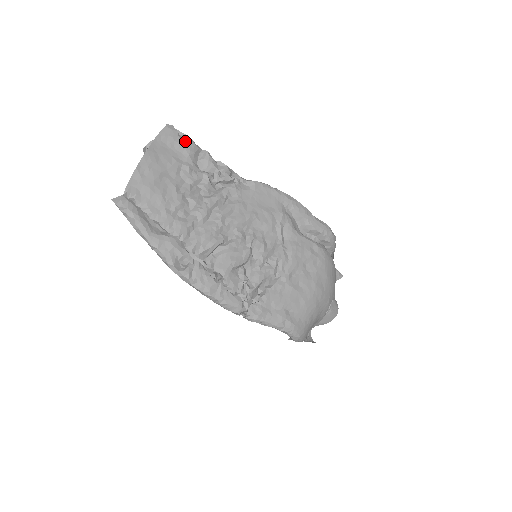
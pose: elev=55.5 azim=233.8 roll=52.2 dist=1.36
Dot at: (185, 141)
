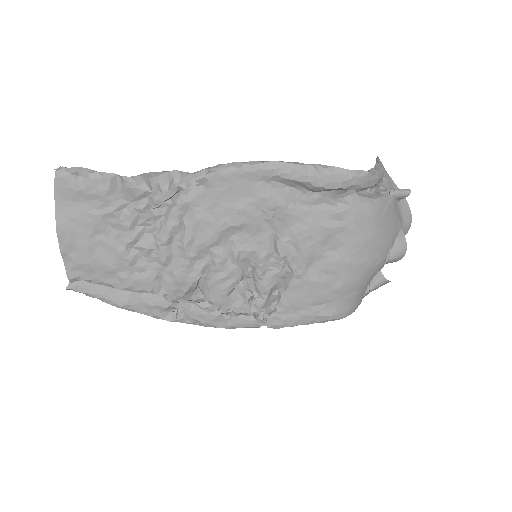
Dot at: (88, 183)
